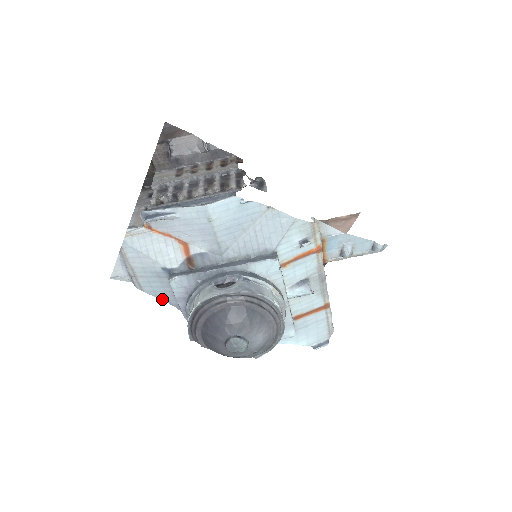
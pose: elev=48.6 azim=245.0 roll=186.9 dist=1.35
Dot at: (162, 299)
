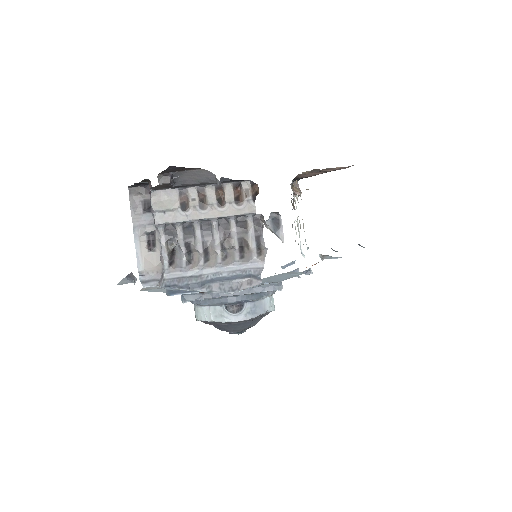
Dot at: occluded
